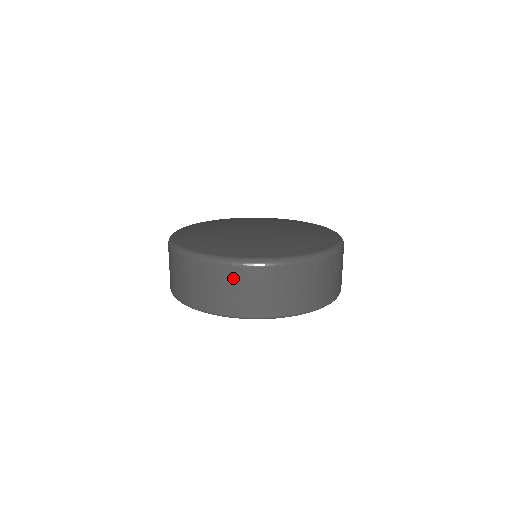
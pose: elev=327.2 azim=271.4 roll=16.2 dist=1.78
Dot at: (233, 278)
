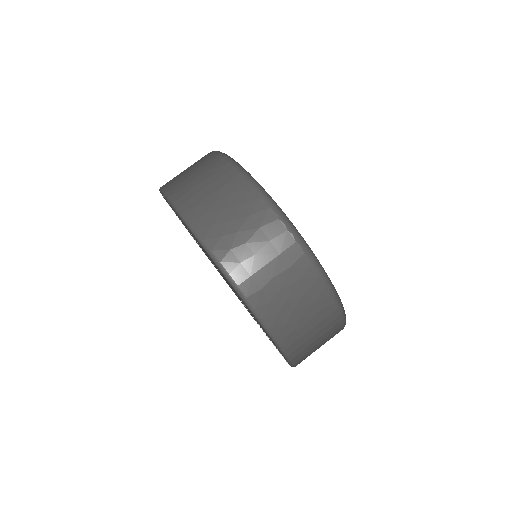
Dot at: (210, 167)
